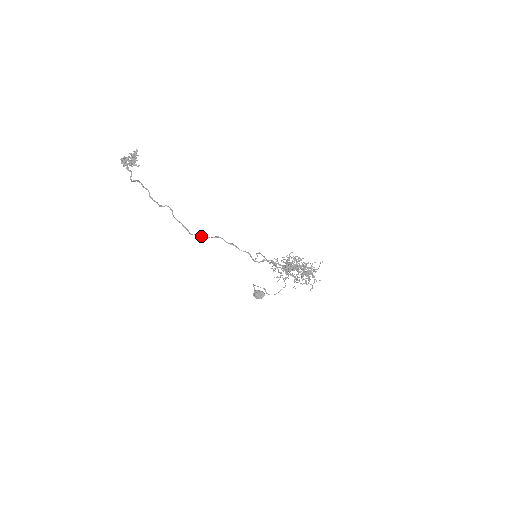
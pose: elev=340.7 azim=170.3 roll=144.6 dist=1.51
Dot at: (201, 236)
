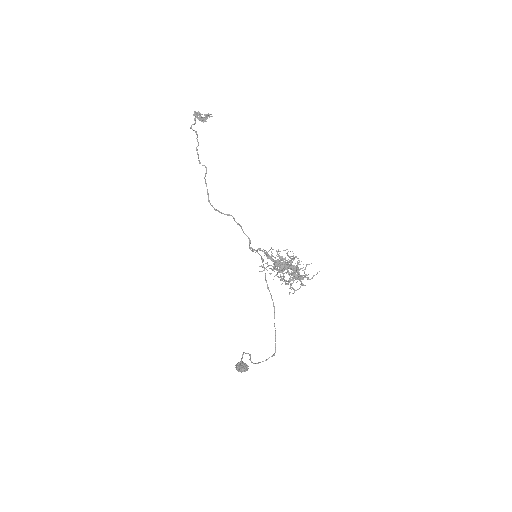
Dot at: occluded
